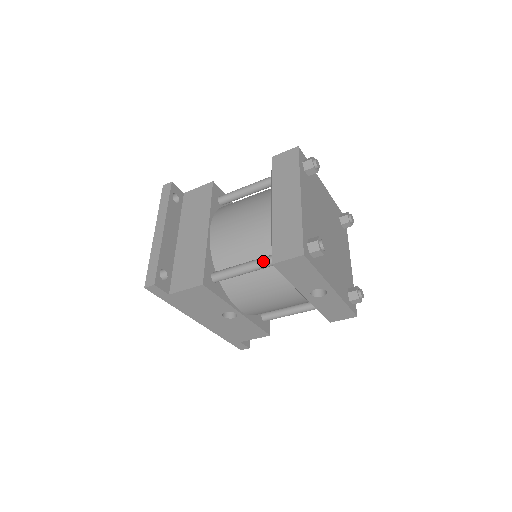
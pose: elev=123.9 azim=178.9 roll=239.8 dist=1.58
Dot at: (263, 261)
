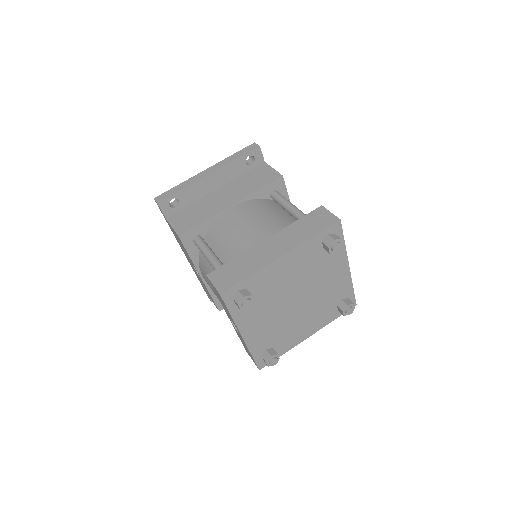
Dot at: (217, 266)
